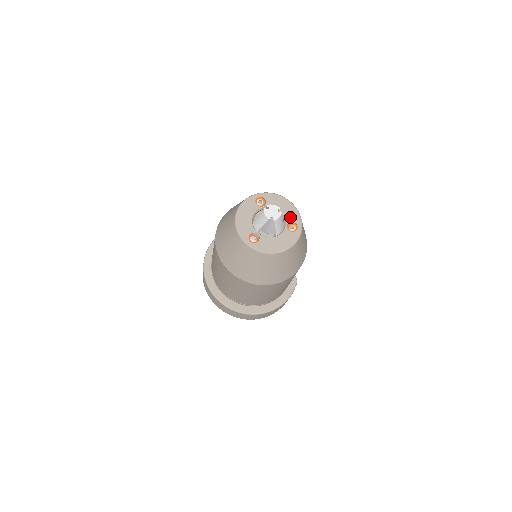
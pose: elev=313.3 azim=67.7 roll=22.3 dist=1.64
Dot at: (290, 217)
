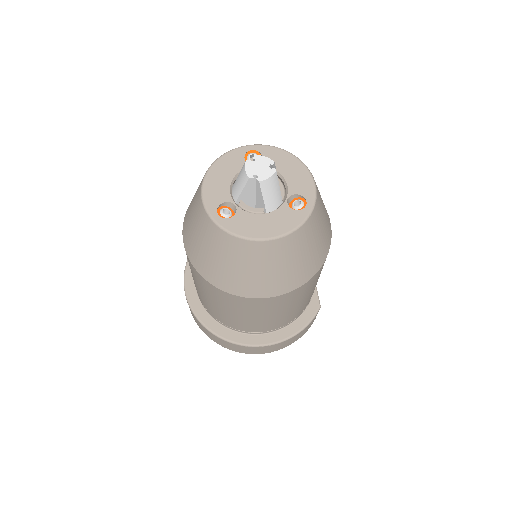
Dot at: (297, 186)
